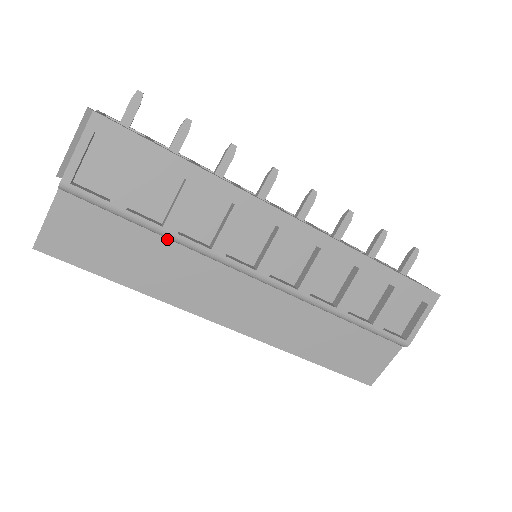
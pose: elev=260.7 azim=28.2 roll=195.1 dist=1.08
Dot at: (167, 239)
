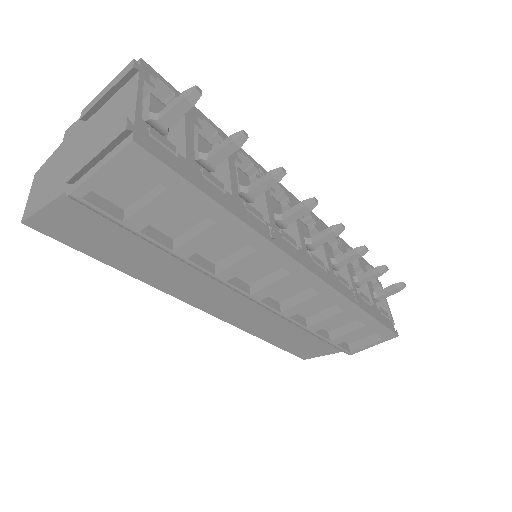
Dot at: occluded
